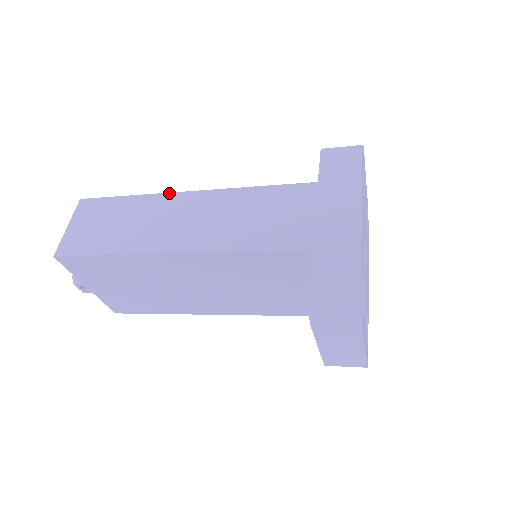
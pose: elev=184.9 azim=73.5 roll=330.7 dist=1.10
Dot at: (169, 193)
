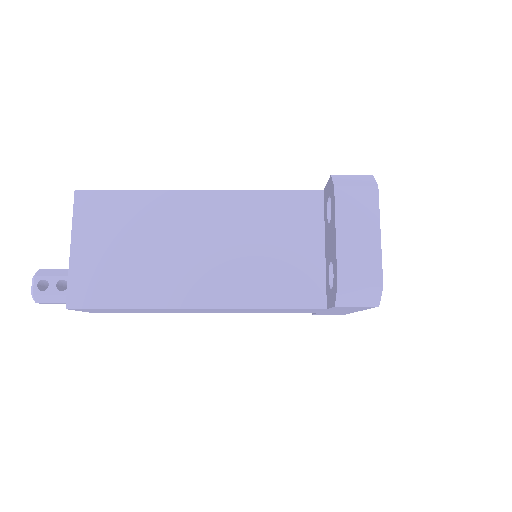
Dot at: occluded
